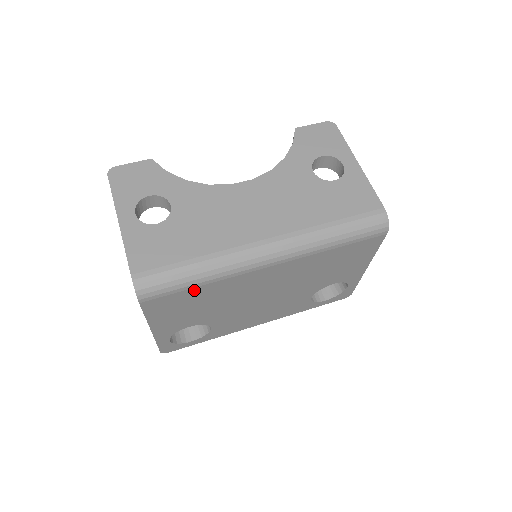
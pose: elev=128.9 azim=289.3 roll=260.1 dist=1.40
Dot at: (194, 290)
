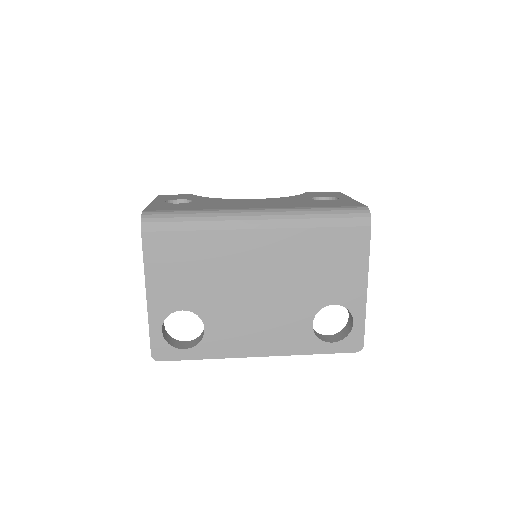
Dot at: (189, 236)
